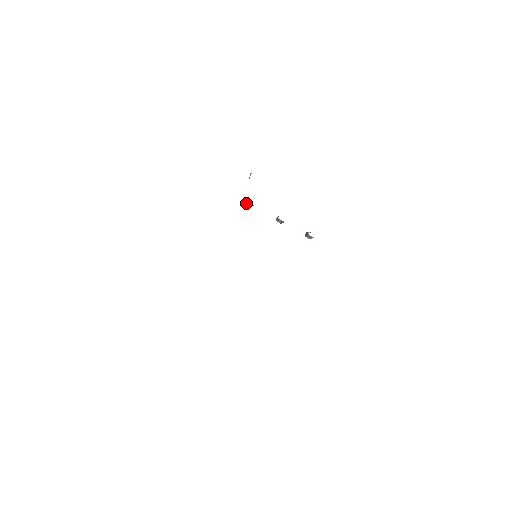
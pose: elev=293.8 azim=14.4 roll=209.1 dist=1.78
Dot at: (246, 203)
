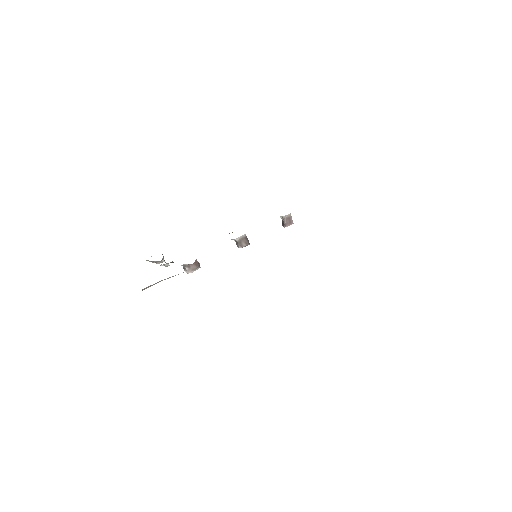
Dot at: (188, 268)
